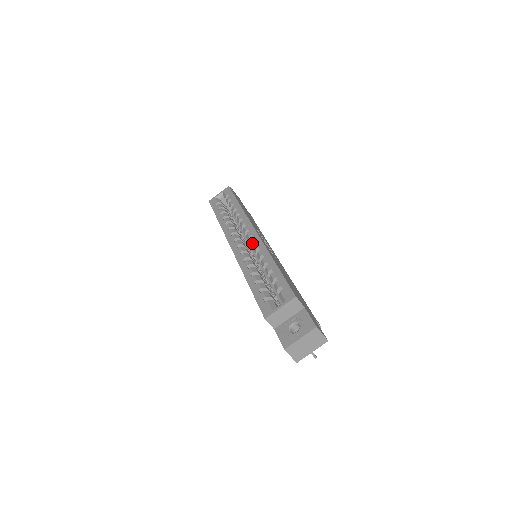
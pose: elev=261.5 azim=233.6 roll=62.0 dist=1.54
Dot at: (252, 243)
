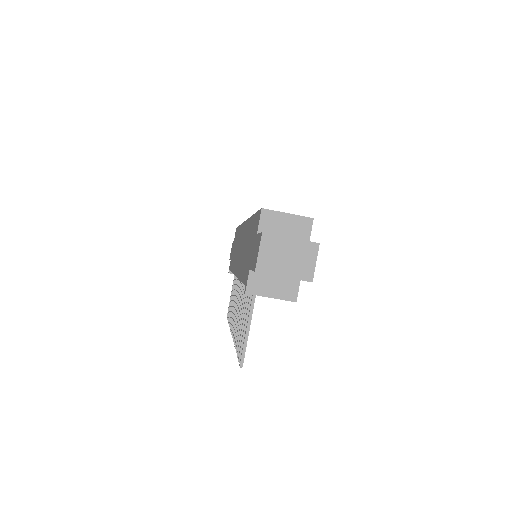
Dot at: occluded
